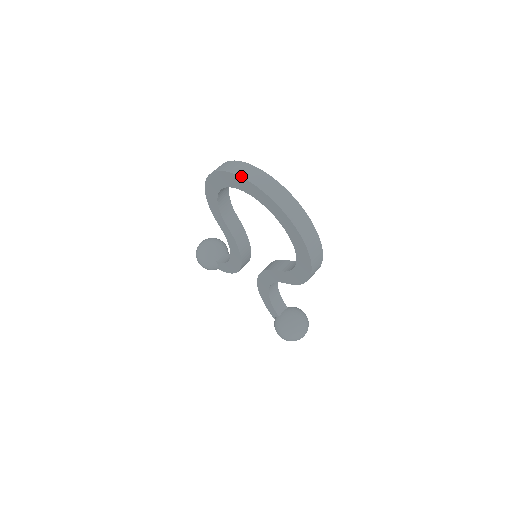
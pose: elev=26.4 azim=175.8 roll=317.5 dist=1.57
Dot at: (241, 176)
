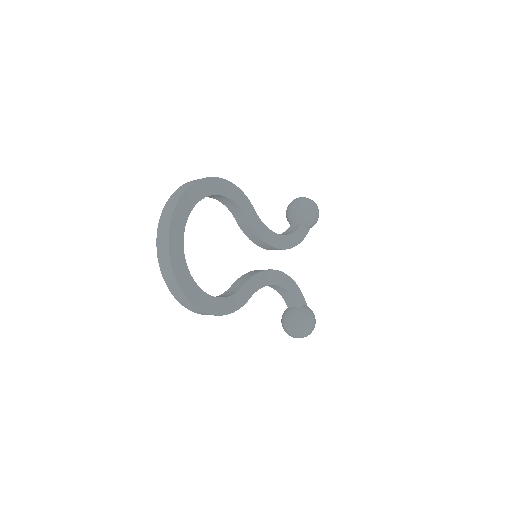
Dot at: (162, 211)
